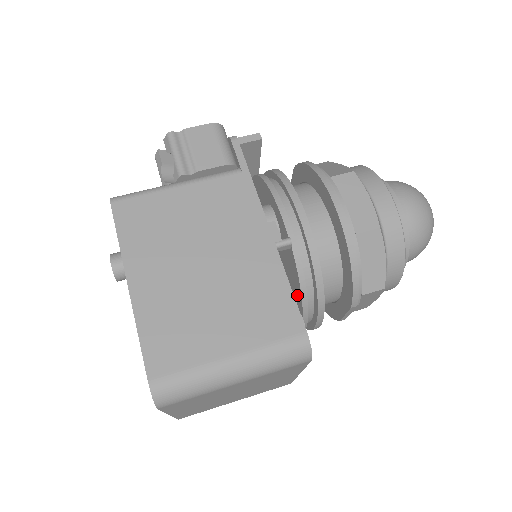
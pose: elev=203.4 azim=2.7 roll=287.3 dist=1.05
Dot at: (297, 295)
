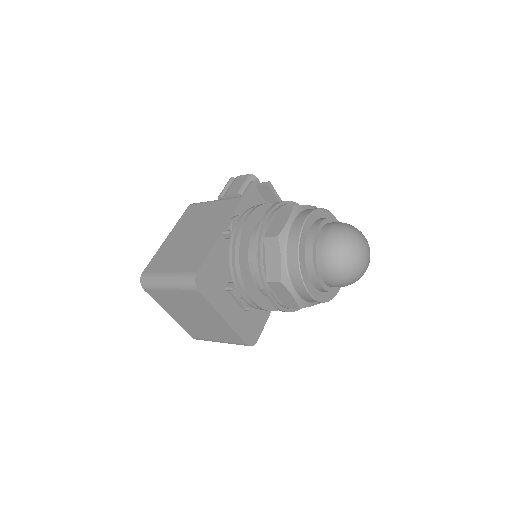
Dot at: occluded
